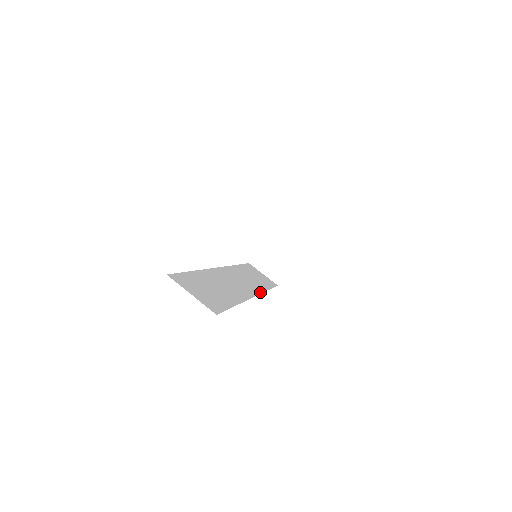
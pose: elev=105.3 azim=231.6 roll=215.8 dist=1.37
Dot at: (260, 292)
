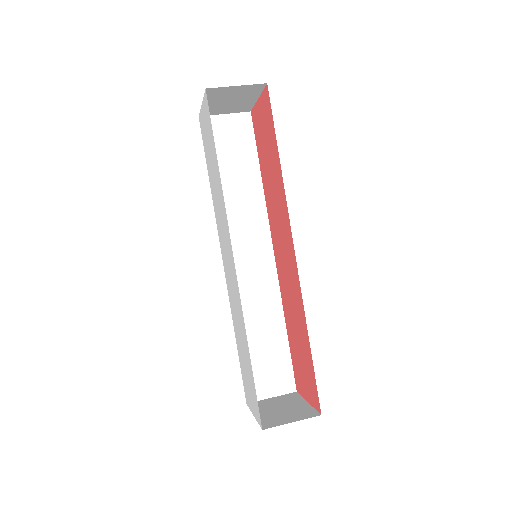
Dot at: occluded
